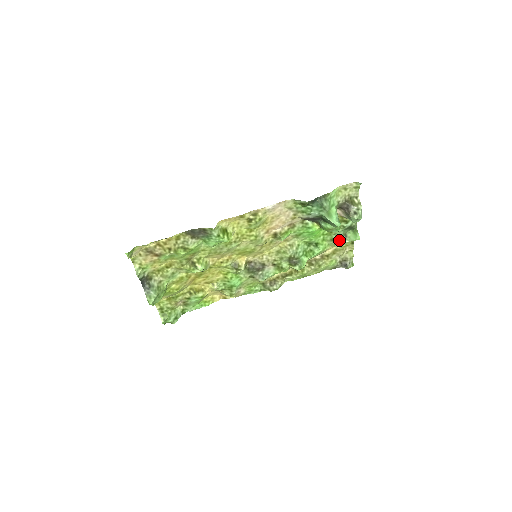
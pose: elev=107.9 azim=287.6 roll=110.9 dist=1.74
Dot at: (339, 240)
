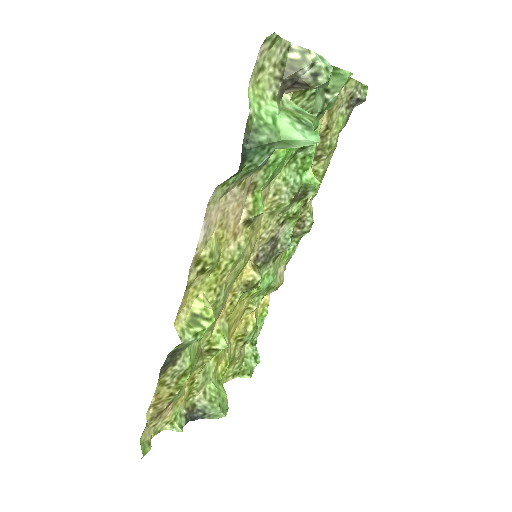
Dot at: (324, 106)
